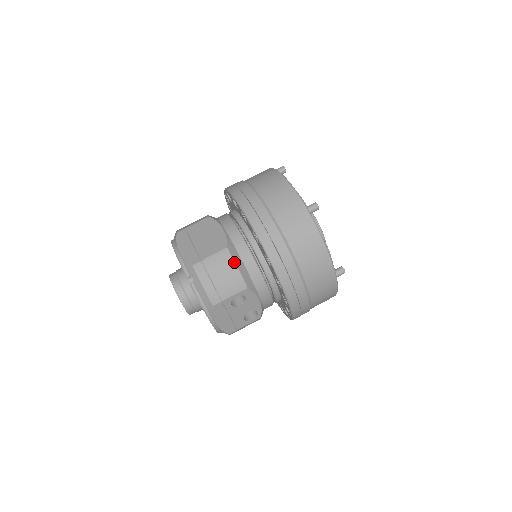
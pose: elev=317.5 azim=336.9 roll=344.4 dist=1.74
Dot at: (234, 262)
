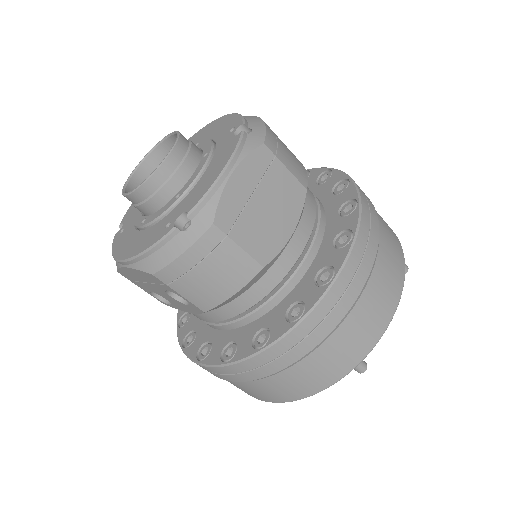
Dot at: (242, 287)
